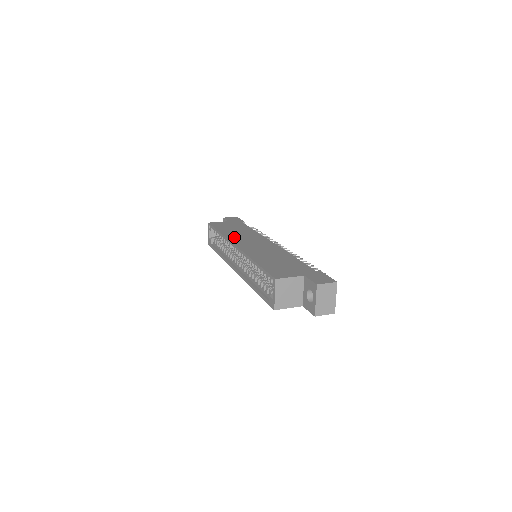
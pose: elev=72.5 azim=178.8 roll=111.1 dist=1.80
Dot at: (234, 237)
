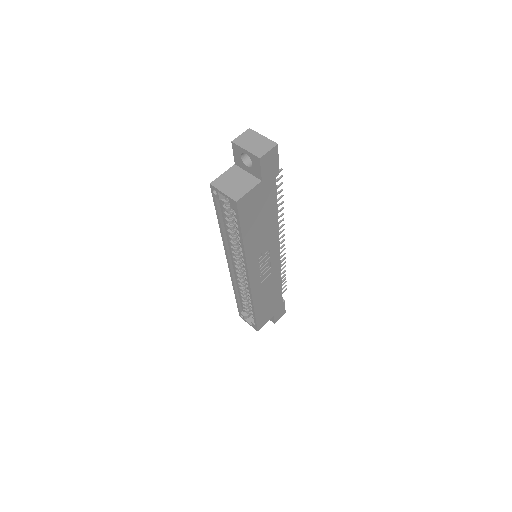
Dot at: occluded
